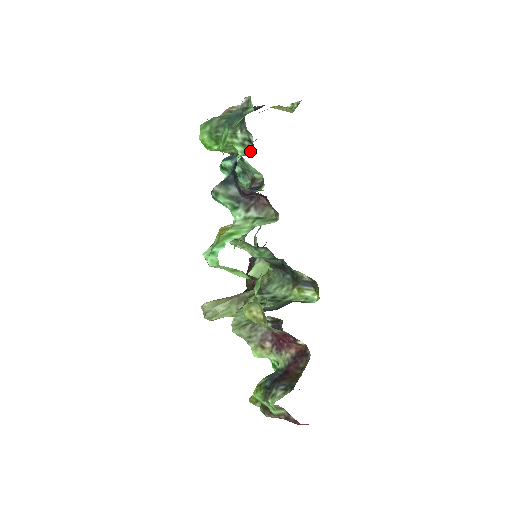
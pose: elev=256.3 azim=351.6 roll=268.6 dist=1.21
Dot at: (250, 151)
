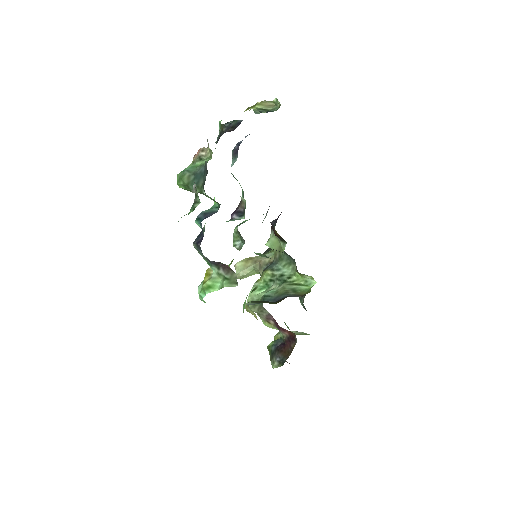
Dot at: (219, 205)
